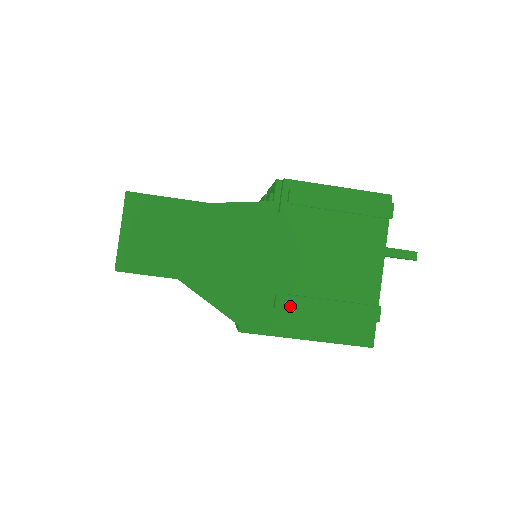
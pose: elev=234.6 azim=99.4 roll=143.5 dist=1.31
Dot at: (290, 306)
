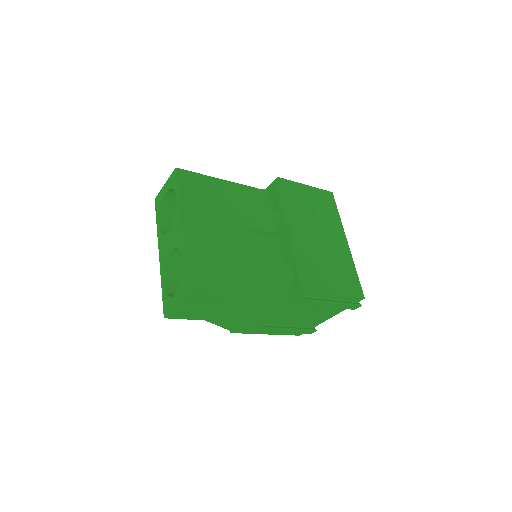
Dot at: (267, 331)
